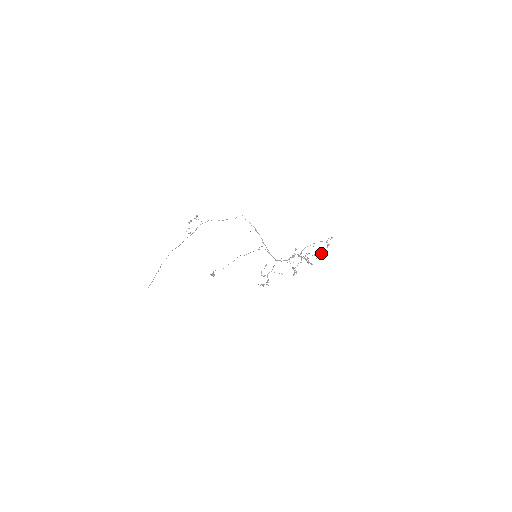
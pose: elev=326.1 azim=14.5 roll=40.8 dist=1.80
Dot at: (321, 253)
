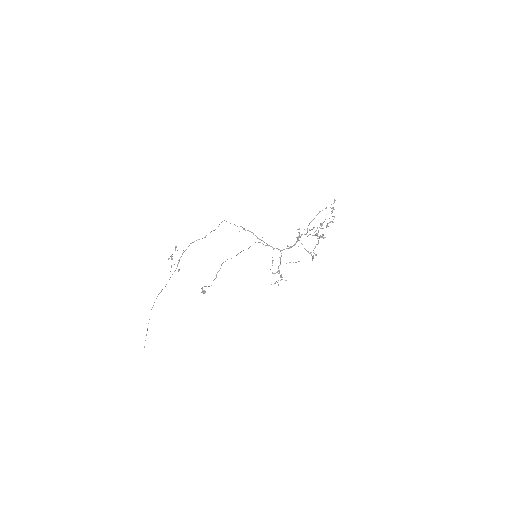
Dot at: occluded
